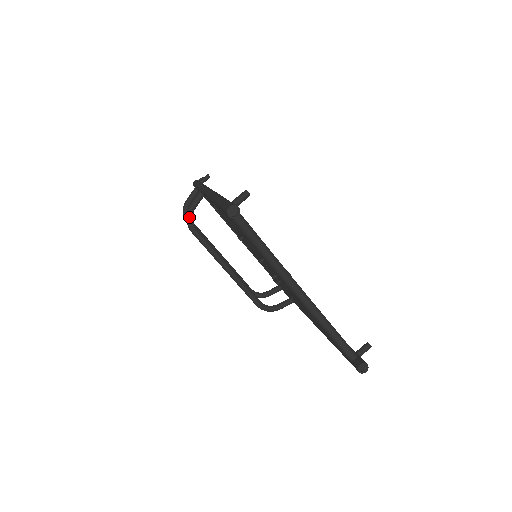
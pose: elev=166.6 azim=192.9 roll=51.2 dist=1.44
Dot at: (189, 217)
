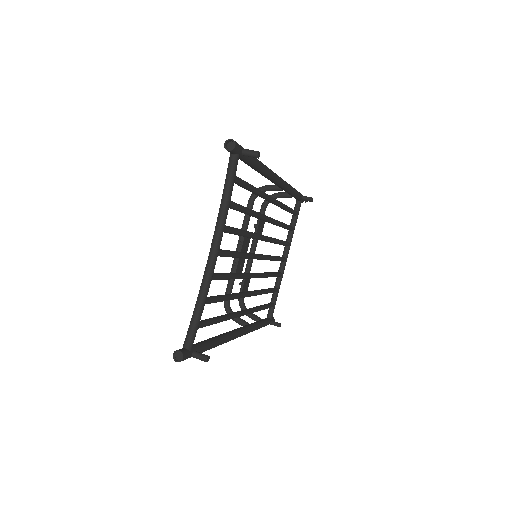
Dot at: occluded
